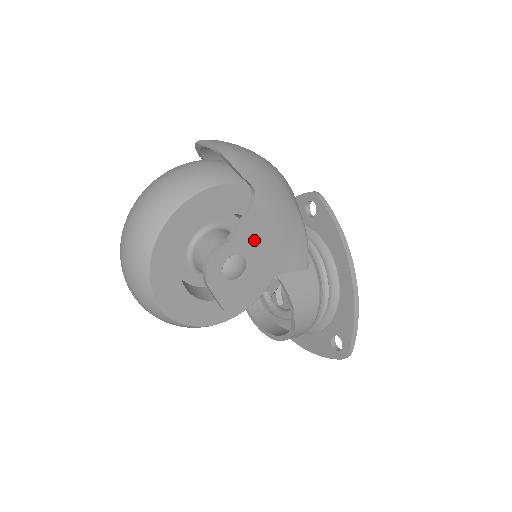
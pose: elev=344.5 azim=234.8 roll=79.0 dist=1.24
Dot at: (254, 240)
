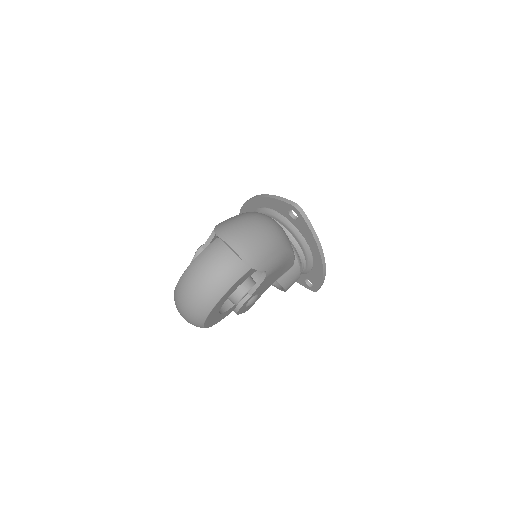
Dot at: (264, 285)
